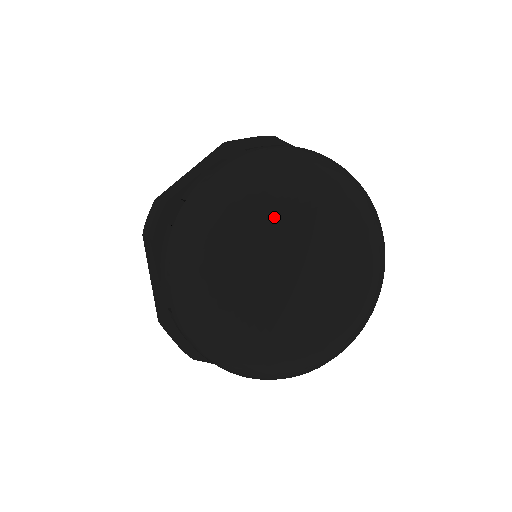
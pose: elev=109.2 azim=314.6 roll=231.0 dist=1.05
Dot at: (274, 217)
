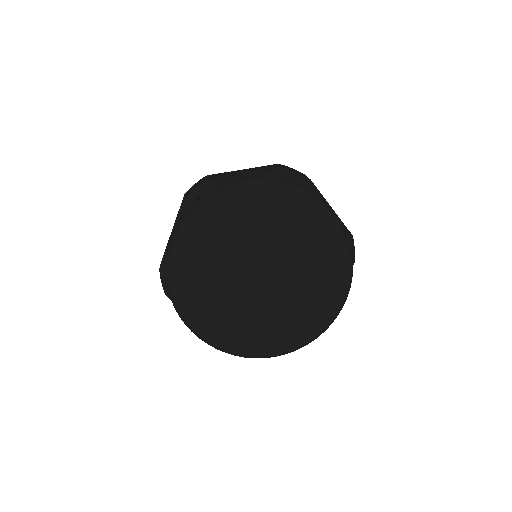
Dot at: (259, 232)
